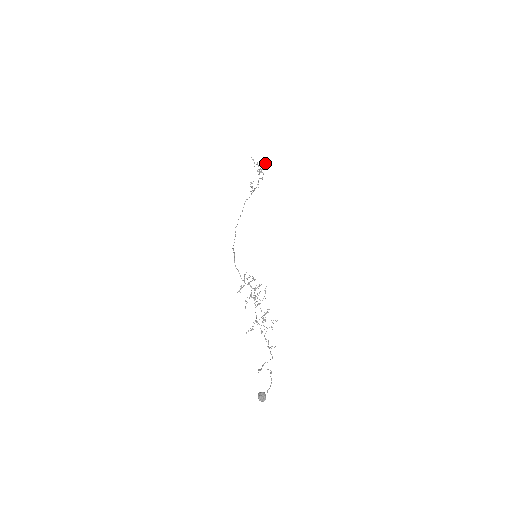
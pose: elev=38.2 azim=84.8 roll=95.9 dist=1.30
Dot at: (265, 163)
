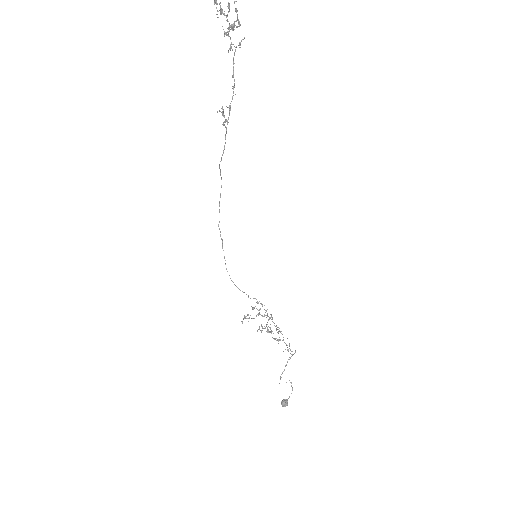
Dot at: occluded
